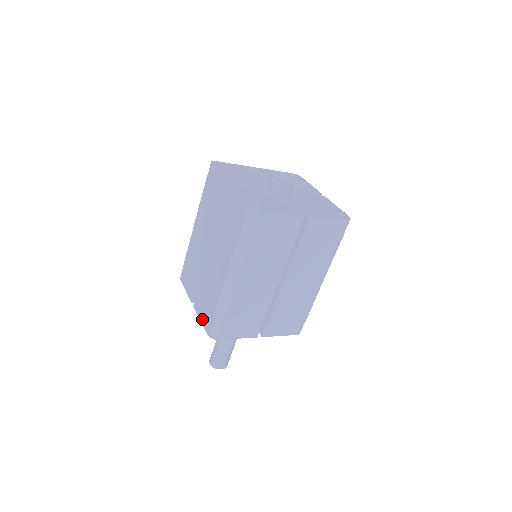
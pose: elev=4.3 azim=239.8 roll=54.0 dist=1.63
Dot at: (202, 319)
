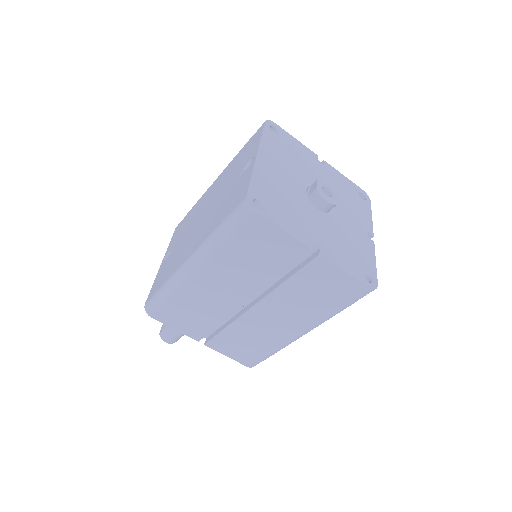
Dot at: (233, 356)
